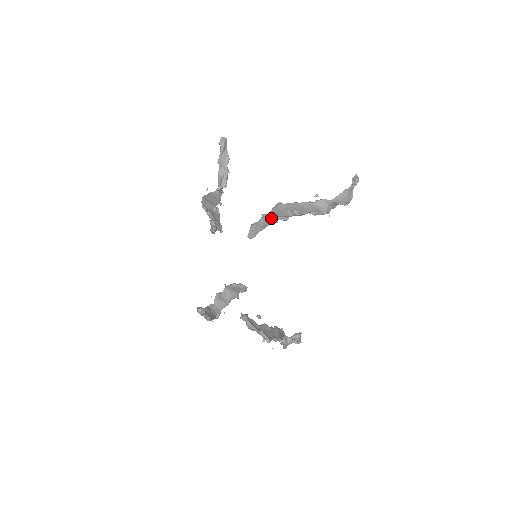
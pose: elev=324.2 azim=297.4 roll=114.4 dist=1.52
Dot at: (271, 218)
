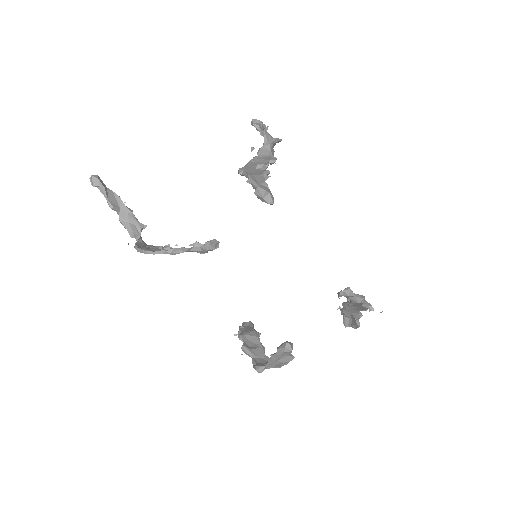
Dot at: (258, 178)
